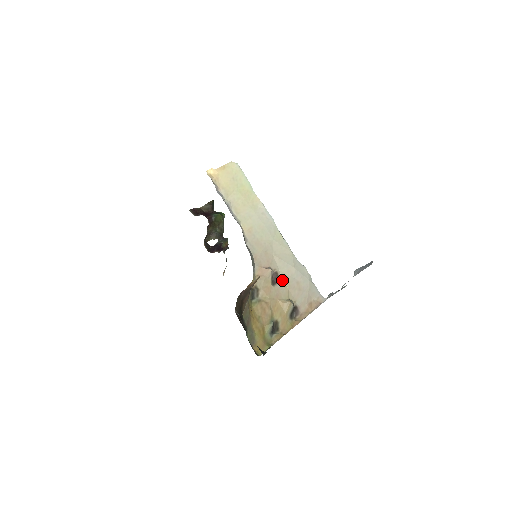
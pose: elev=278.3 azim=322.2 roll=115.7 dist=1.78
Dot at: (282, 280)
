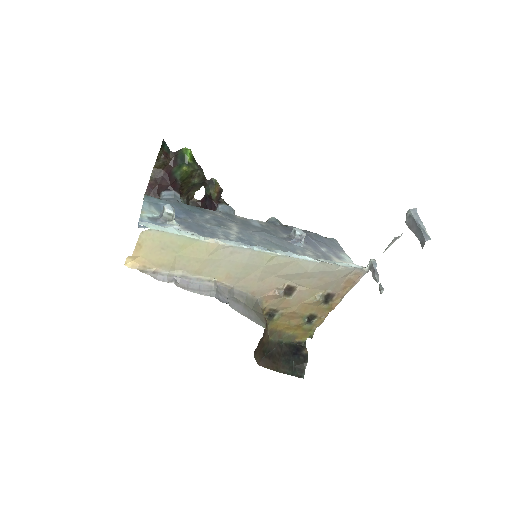
Dot at: (299, 286)
